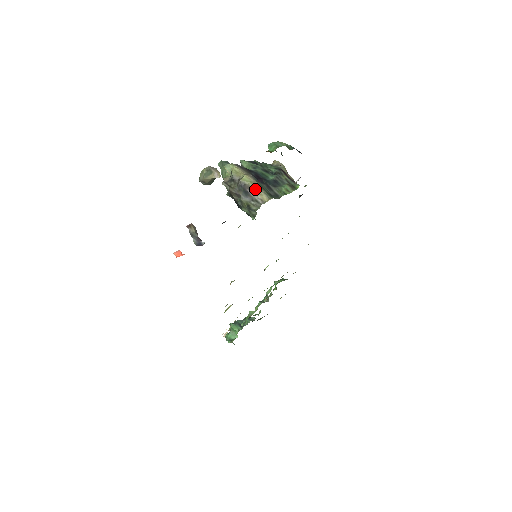
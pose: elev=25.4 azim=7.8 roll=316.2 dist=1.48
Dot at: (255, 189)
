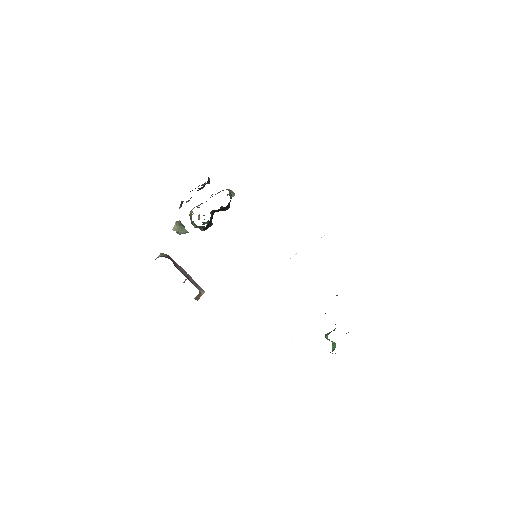
Dot at: occluded
